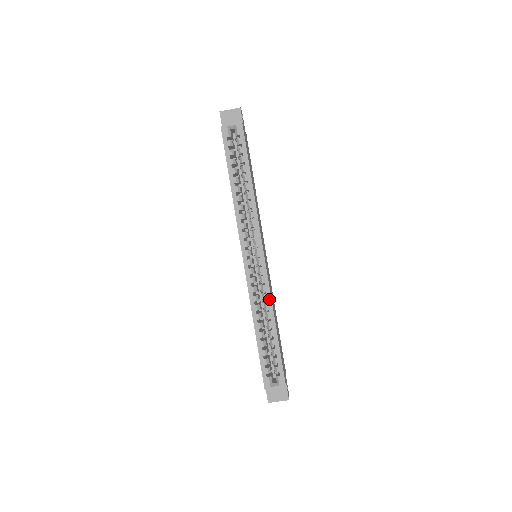
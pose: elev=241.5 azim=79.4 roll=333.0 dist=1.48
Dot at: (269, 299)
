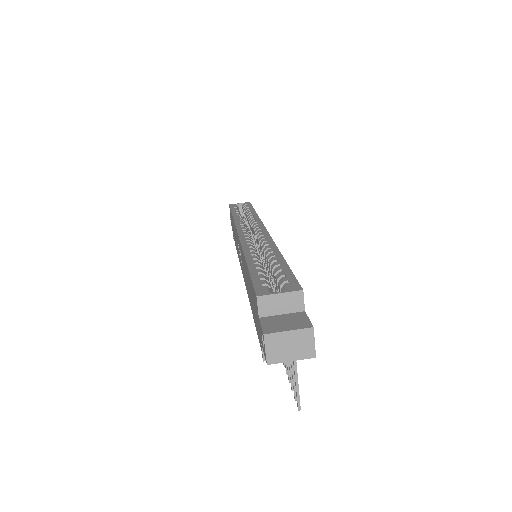
Dot at: (271, 244)
